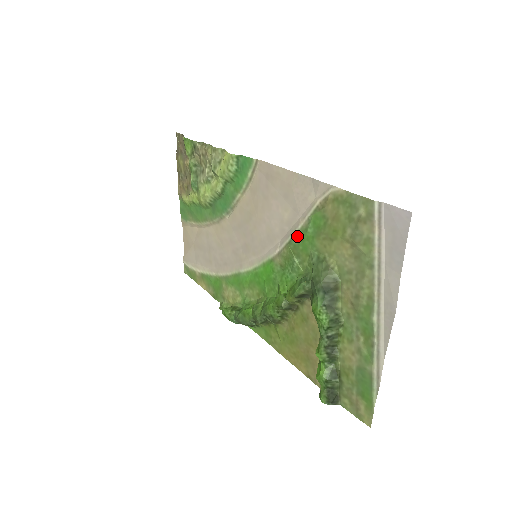
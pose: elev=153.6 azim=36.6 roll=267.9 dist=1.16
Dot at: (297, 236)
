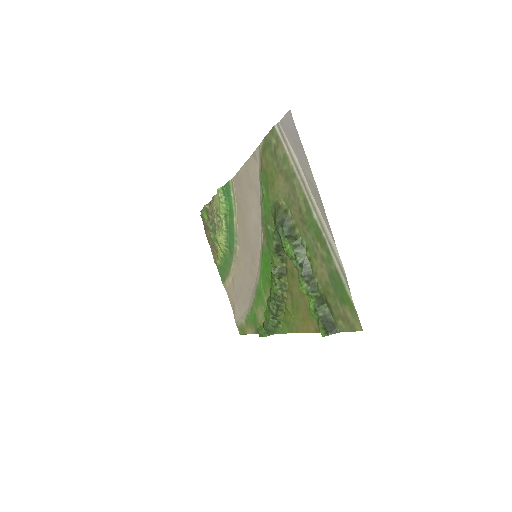
Dot at: (262, 206)
